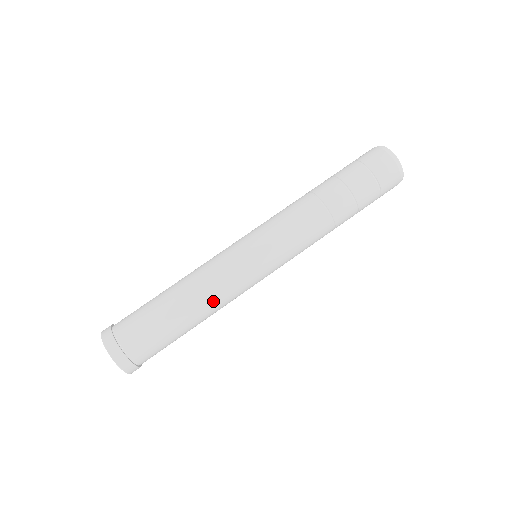
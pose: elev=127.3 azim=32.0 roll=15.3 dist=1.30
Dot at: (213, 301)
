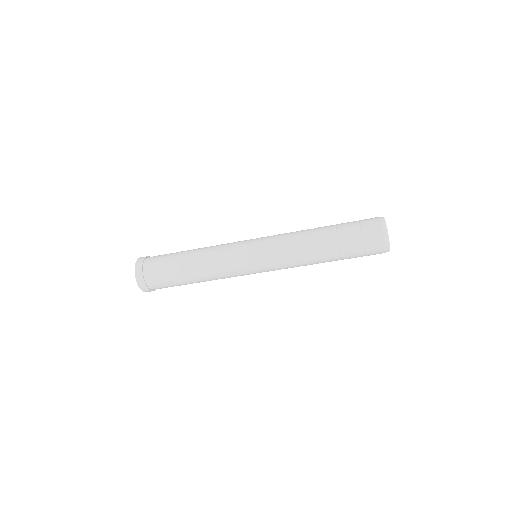
Dot at: (209, 266)
